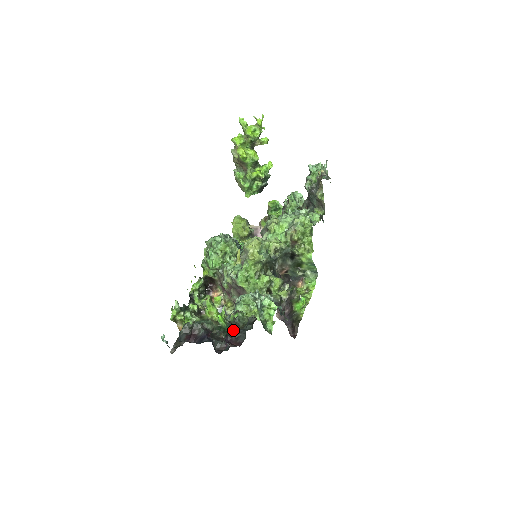
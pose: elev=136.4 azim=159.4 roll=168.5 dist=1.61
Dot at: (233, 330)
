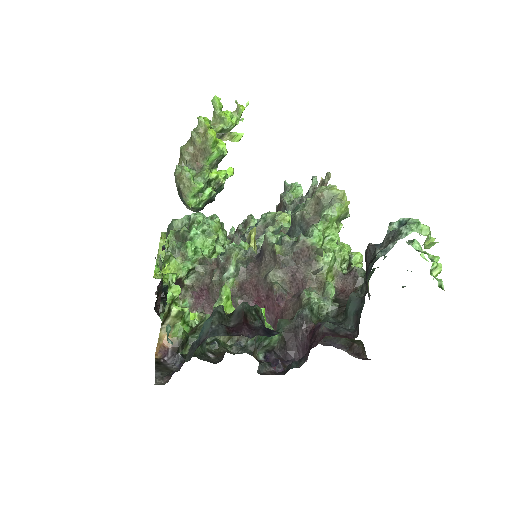
Dot at: (284, 339)
